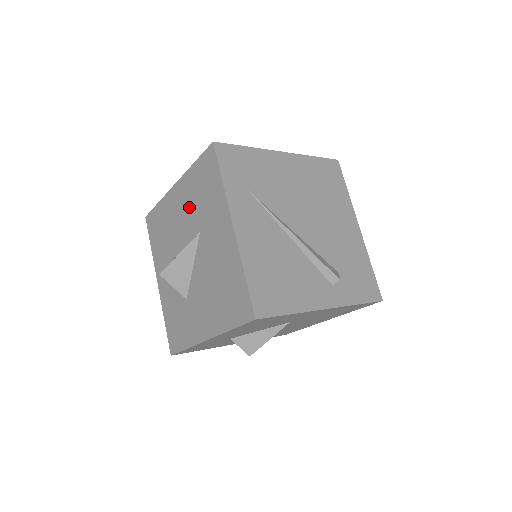
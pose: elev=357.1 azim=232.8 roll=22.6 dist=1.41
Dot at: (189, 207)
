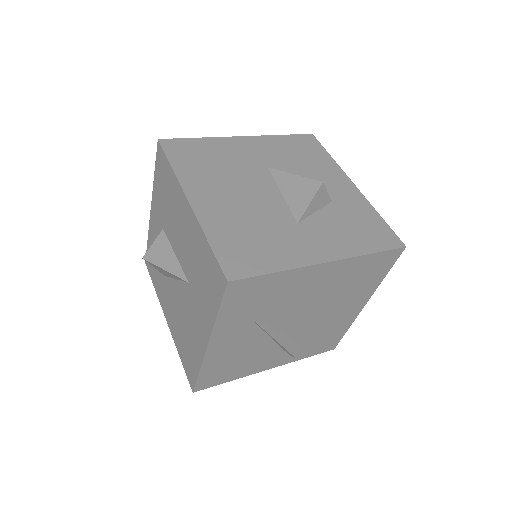
Dot at: (189, 250)
